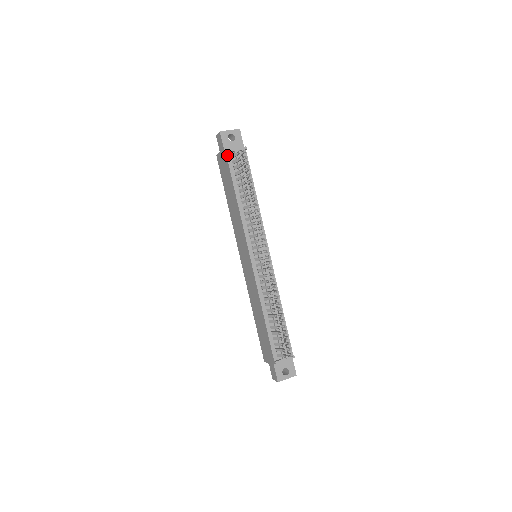
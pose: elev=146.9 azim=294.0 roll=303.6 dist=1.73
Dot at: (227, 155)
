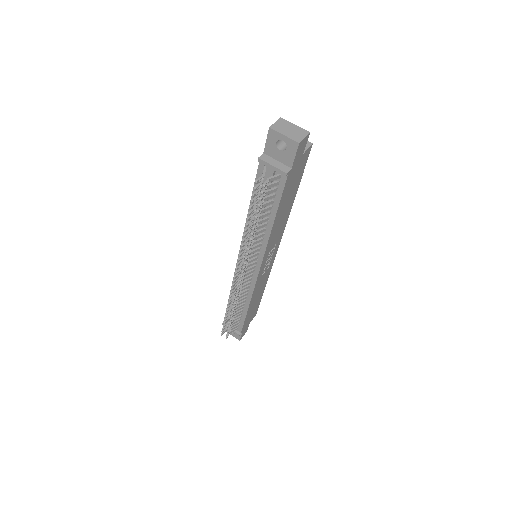
Dot at: (260, 162)
